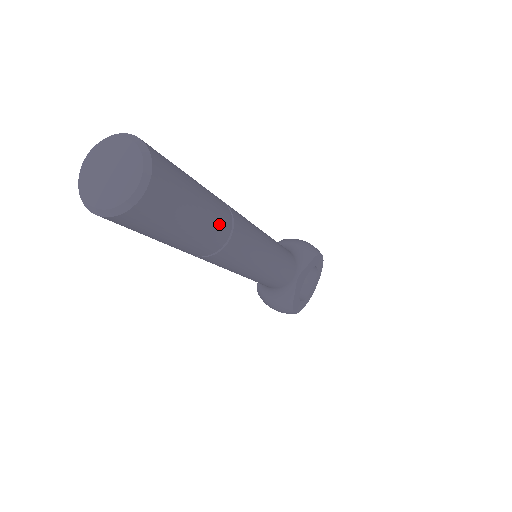
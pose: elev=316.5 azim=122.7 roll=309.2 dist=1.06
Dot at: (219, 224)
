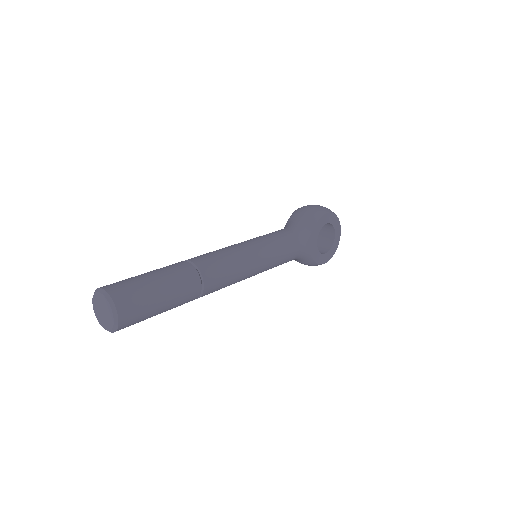
Dot at: (187, 288)
